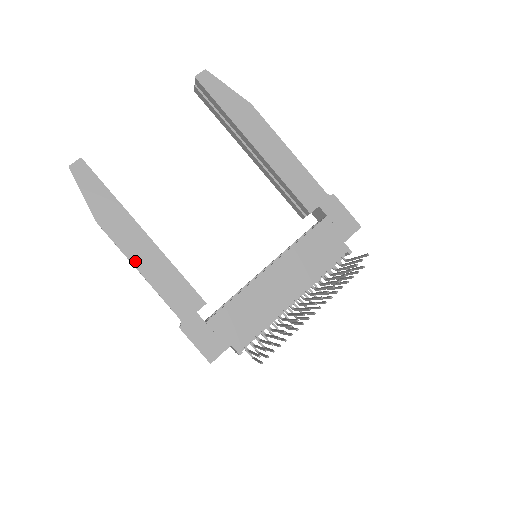
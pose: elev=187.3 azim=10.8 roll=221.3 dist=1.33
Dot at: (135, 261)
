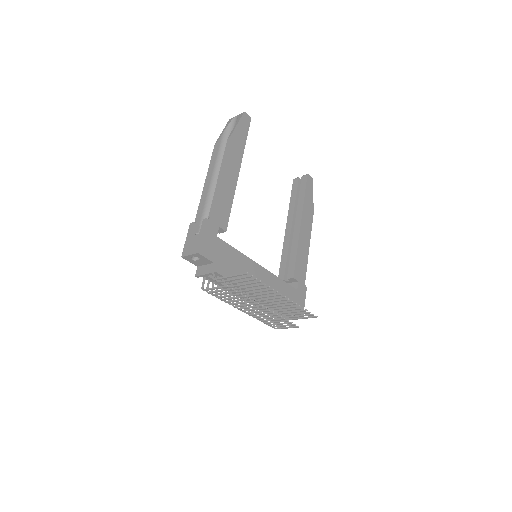
Dot at: (224, 171)
